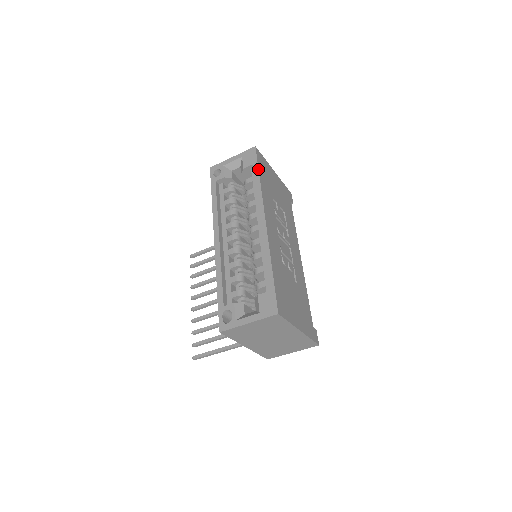
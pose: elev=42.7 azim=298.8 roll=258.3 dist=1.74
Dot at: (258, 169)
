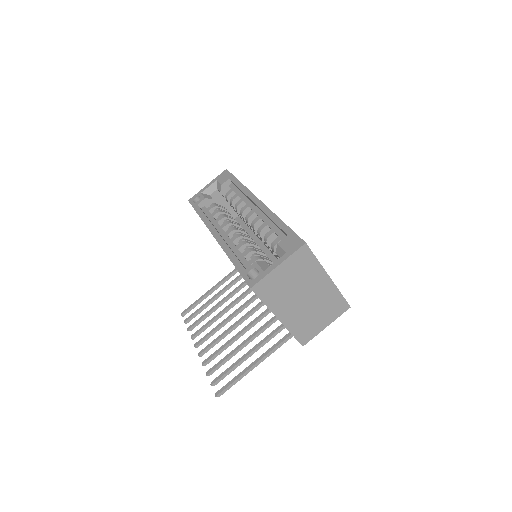
Dot at: (236, 178)
